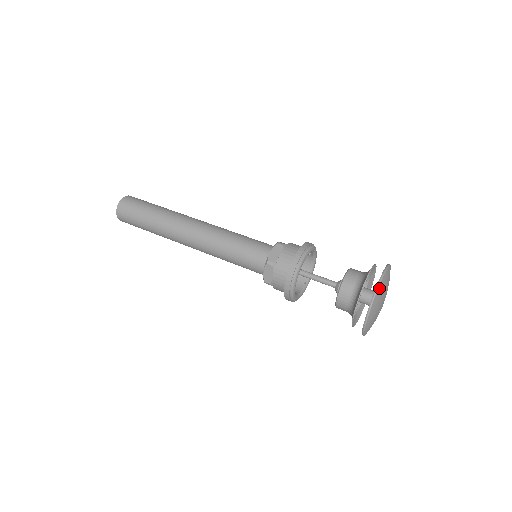
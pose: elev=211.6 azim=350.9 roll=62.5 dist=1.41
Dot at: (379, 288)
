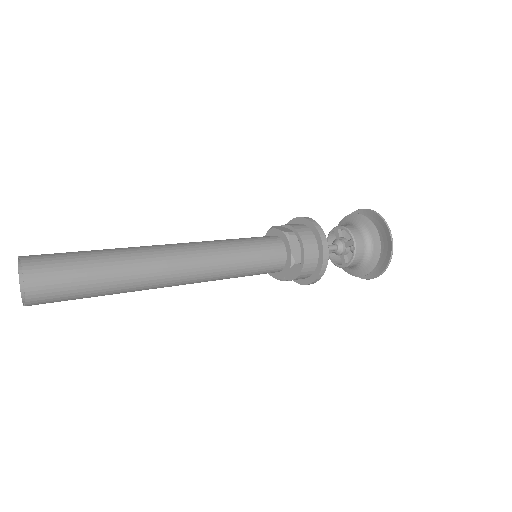
Dot at: (391, 240)
